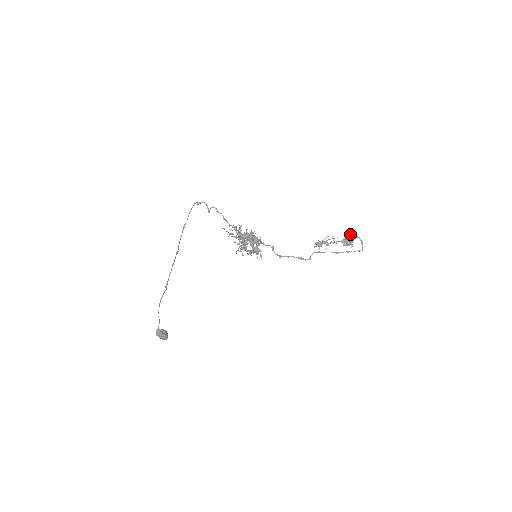
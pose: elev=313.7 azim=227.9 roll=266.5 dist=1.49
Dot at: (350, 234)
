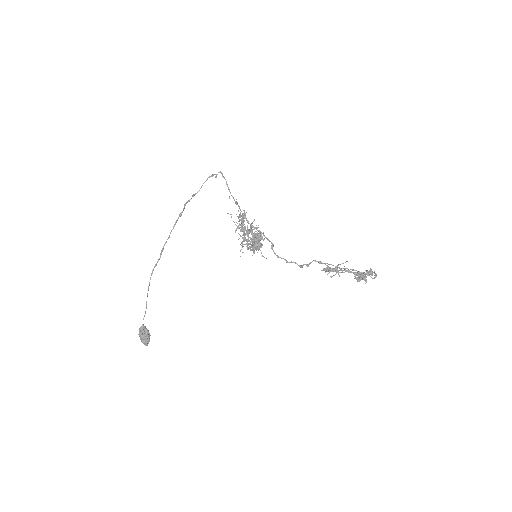
Dot at: occluded
